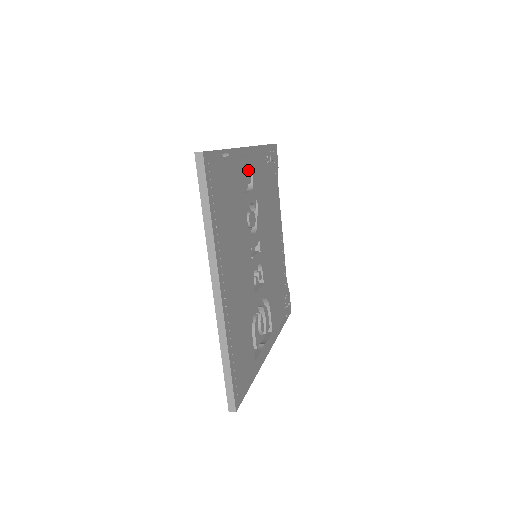
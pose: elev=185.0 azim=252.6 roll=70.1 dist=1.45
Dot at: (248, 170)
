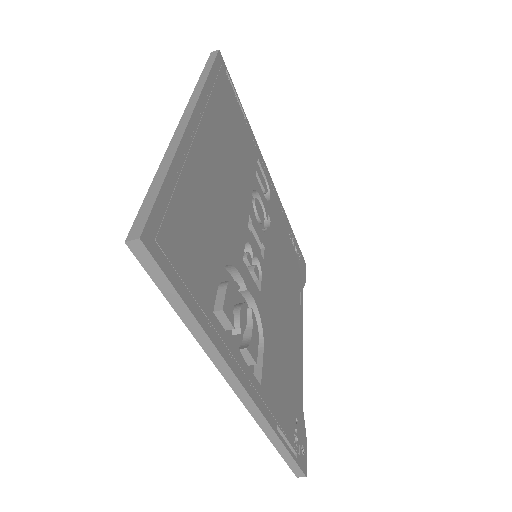
Dot at: occluded
